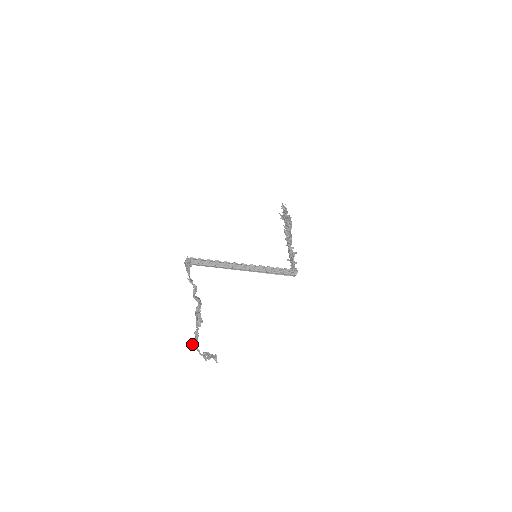
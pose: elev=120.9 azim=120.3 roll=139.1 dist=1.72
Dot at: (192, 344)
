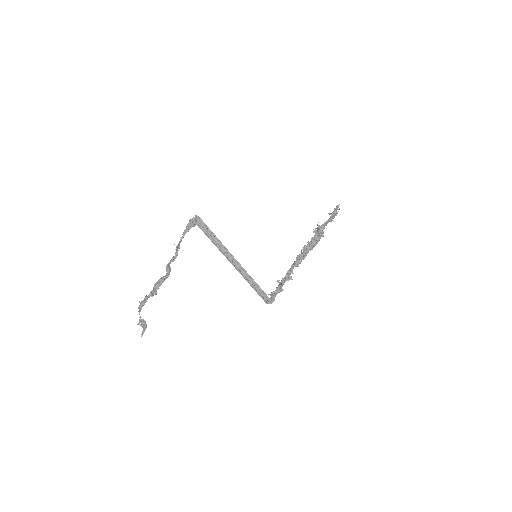
Dot at: (140, 302)
